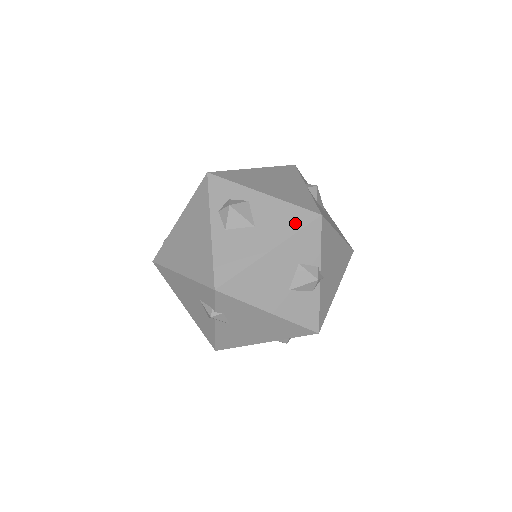
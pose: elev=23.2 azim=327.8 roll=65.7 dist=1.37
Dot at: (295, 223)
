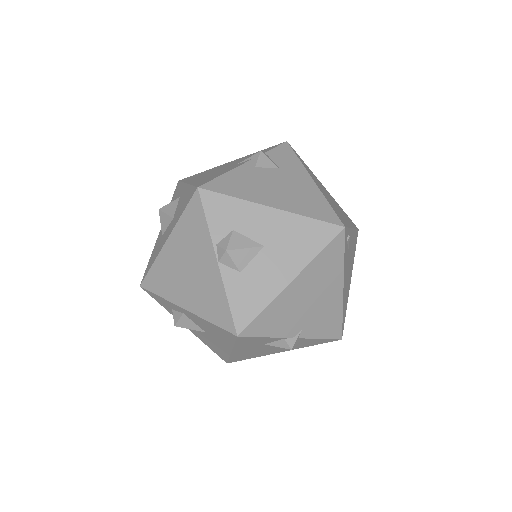
Dot at: (226, 338)
